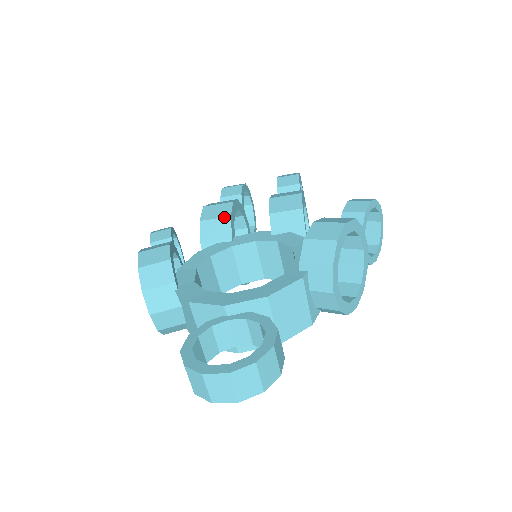
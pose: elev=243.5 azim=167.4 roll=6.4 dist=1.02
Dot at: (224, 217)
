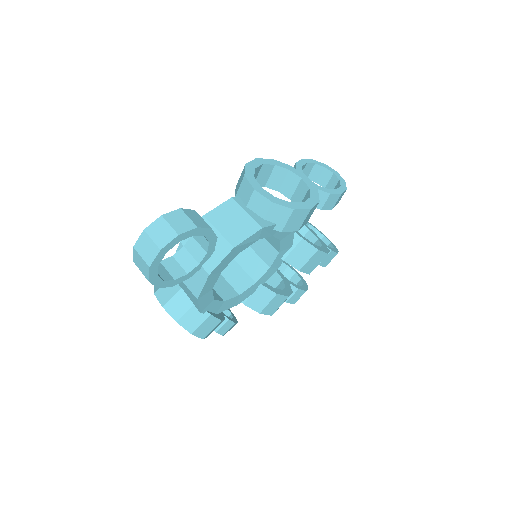
Dot at: occluded
